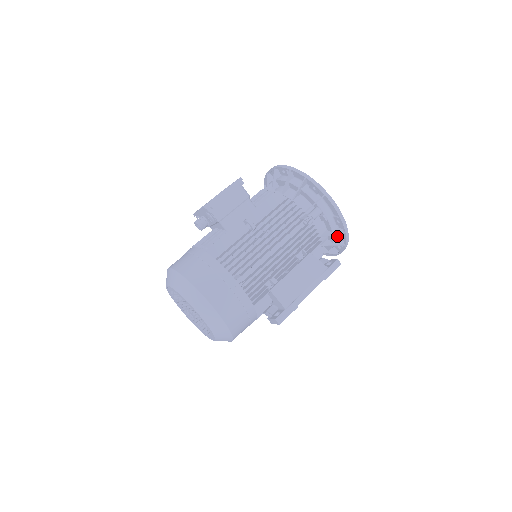
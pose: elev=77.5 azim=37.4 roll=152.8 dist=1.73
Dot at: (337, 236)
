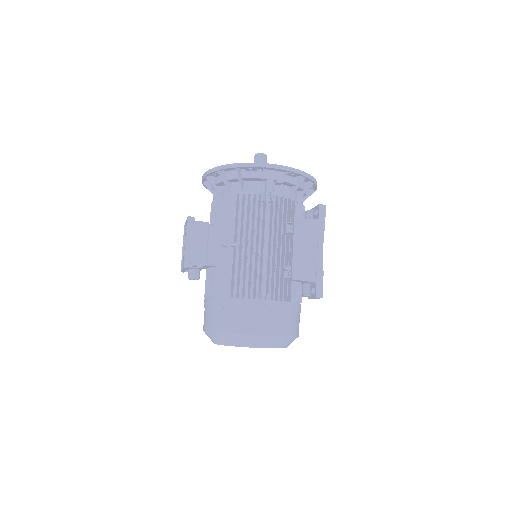
Dot at: (302, 183)
